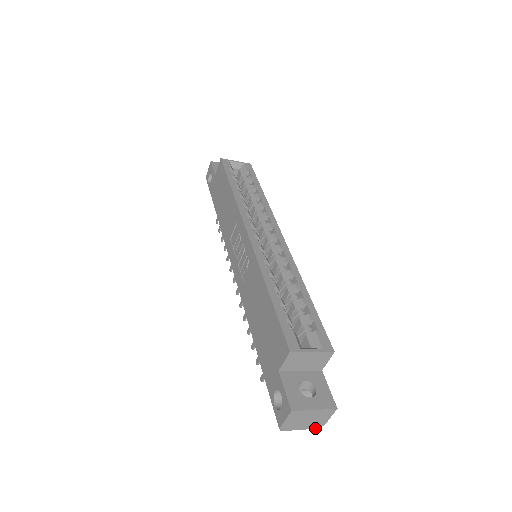
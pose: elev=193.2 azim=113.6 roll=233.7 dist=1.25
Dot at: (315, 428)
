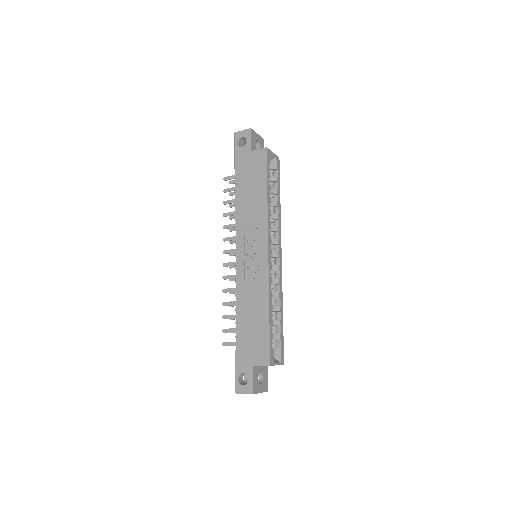
Dot at: occluded
